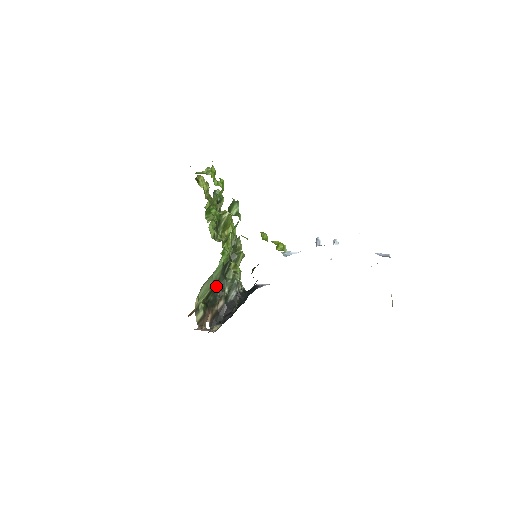
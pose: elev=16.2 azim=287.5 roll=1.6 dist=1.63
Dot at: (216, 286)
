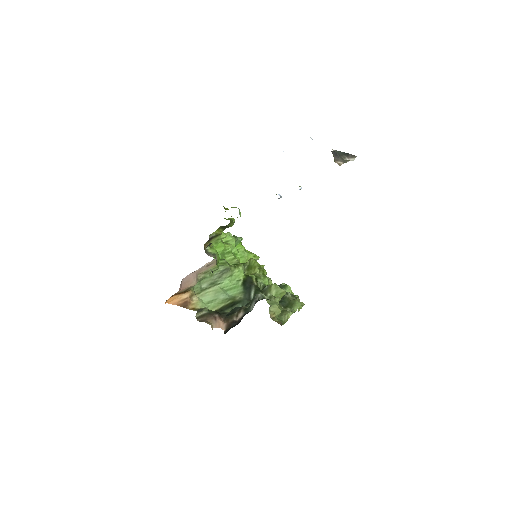
Dot at: (237, 305)
